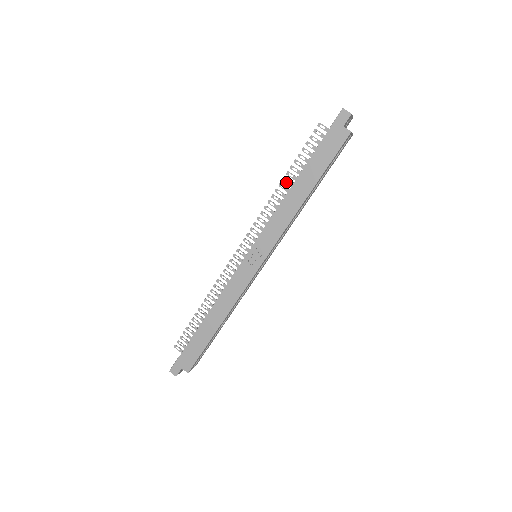
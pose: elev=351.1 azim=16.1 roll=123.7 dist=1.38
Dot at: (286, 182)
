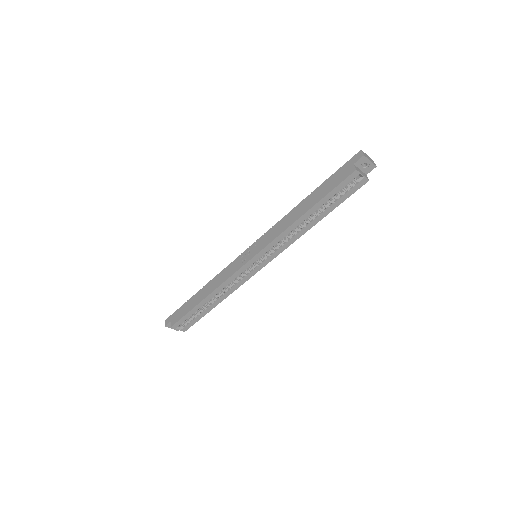
Dot at: occluded
